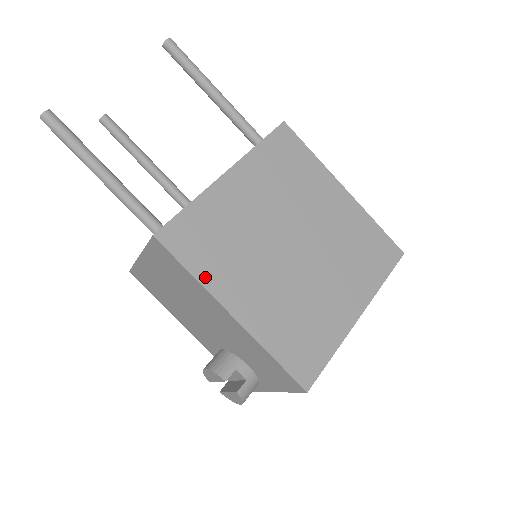
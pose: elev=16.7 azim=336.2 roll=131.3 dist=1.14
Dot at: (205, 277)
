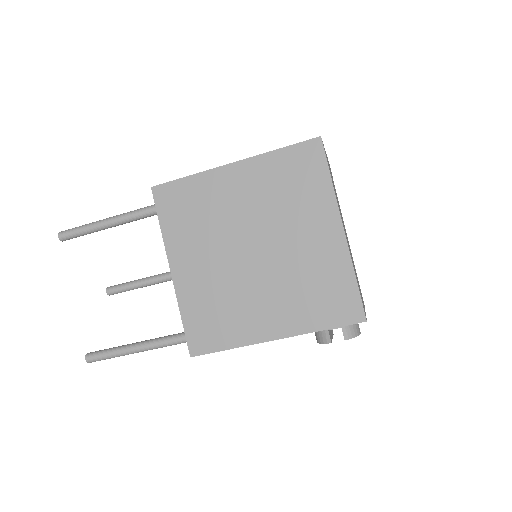
Dot at: (237, 341)
